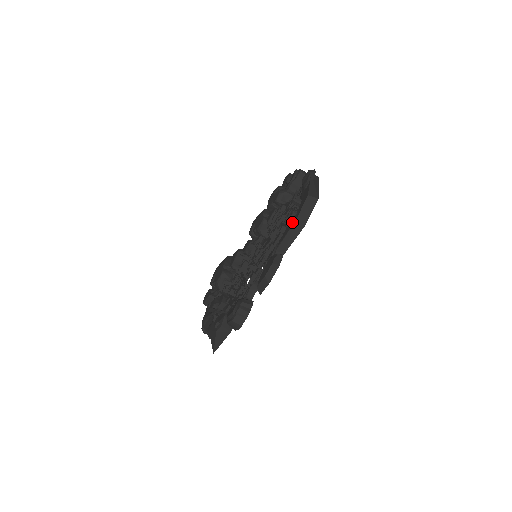
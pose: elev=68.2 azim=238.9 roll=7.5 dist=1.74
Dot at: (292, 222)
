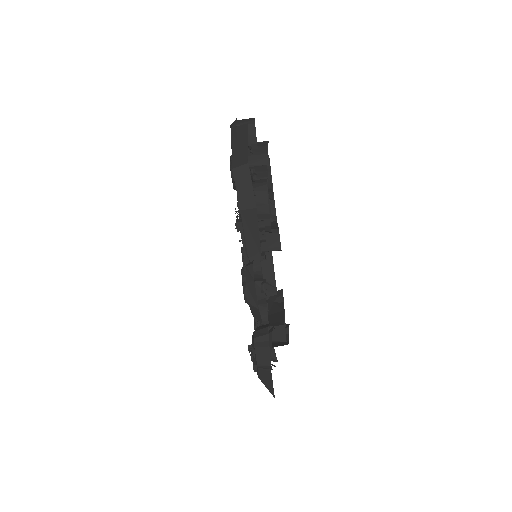
Dot at: occluded
